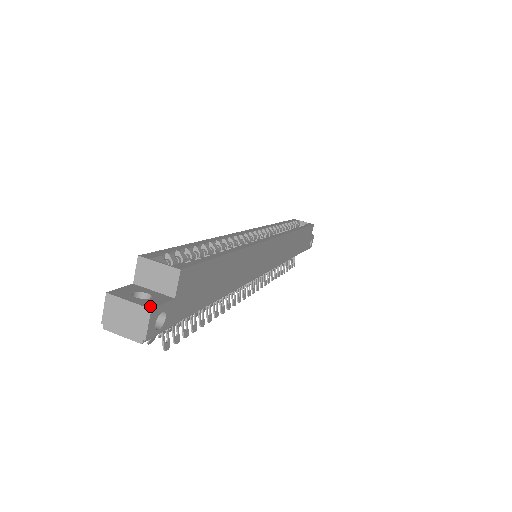
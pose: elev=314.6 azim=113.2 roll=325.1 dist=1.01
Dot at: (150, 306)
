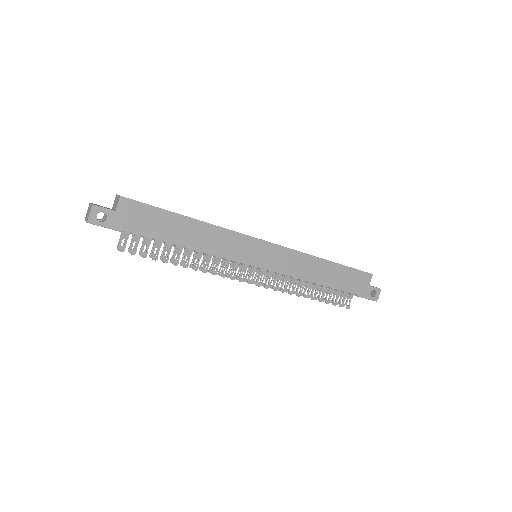
Dot at: (95, 205)
